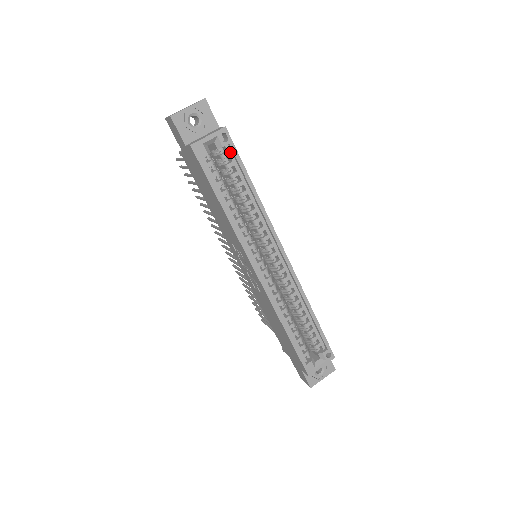
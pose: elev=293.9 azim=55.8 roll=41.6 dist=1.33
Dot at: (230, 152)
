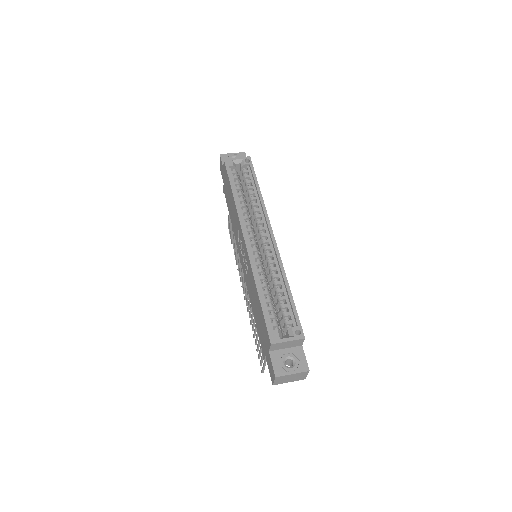
Dot at: (249, 170)
